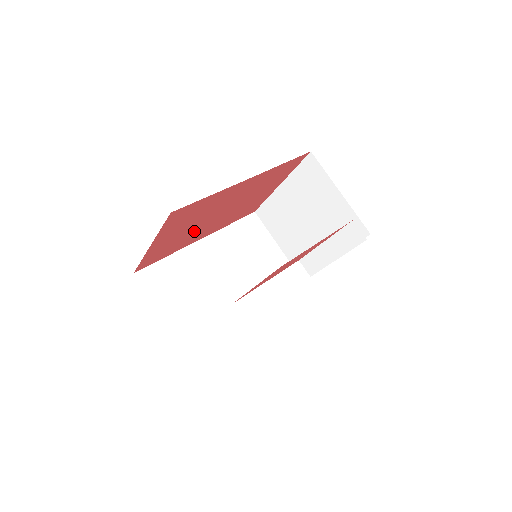
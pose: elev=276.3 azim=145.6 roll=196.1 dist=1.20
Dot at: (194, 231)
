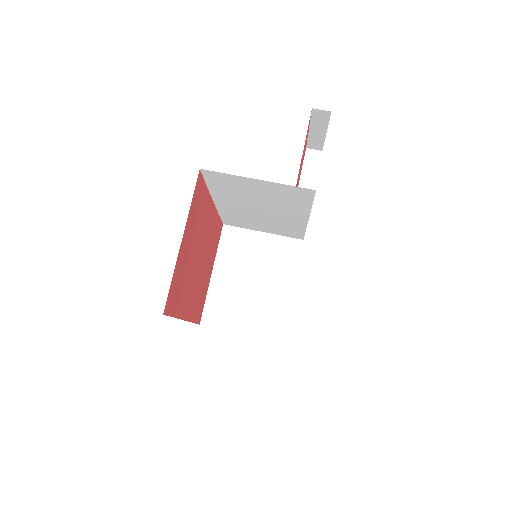
Dot at: (189, 275)
